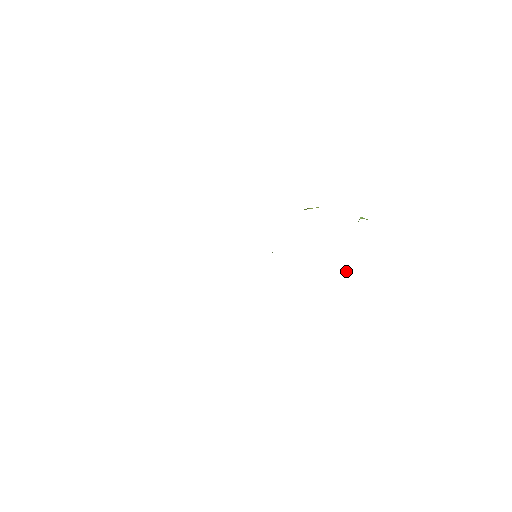
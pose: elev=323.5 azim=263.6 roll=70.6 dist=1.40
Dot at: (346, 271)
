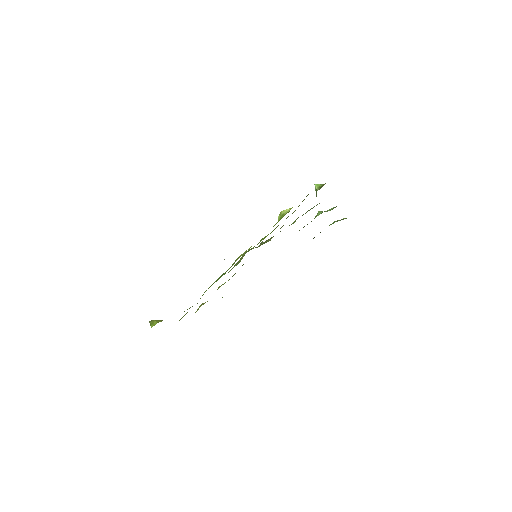
Dot at: (317, 215)
